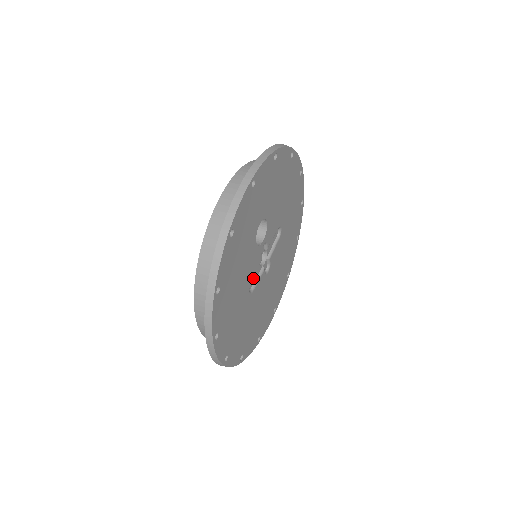
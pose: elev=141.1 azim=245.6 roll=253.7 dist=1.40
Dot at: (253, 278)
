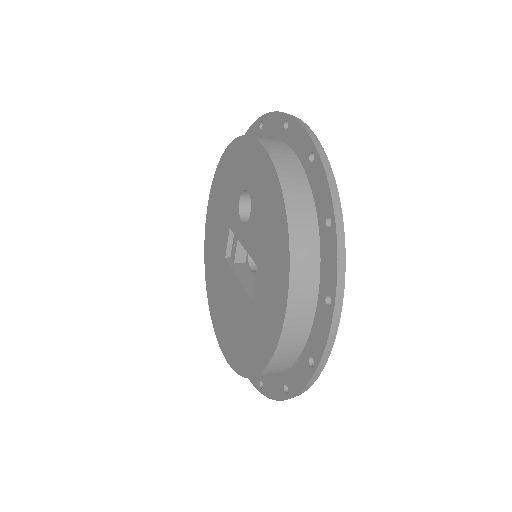
Dot at: occluded
